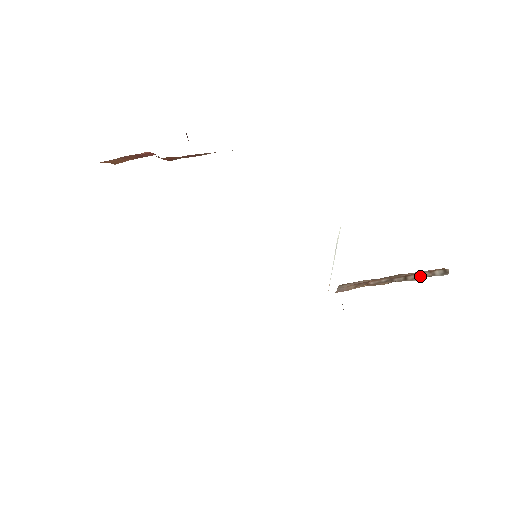
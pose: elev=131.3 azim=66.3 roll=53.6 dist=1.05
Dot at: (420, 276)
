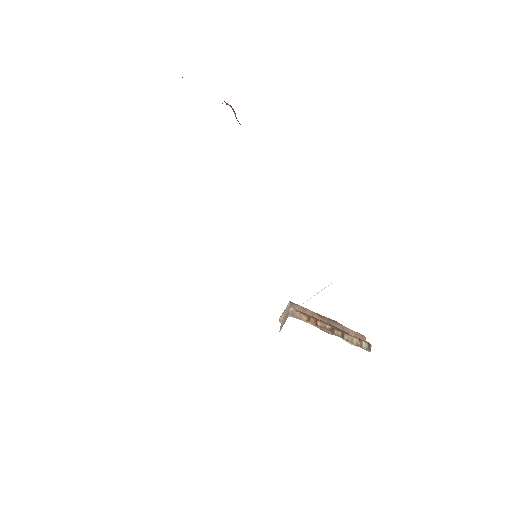
Dot at: (353, 340)
